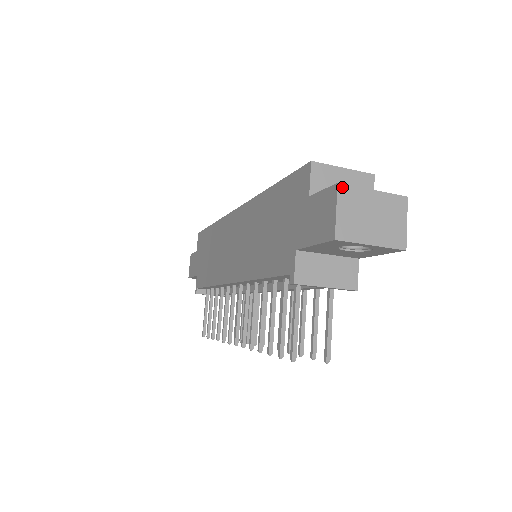
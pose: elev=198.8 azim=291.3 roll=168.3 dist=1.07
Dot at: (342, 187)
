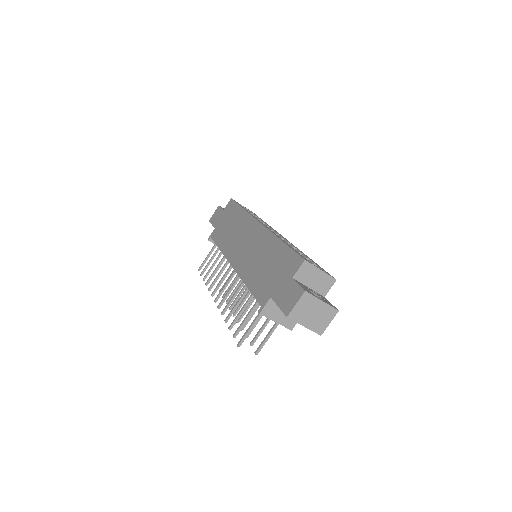
Dot at: (306, 294)
